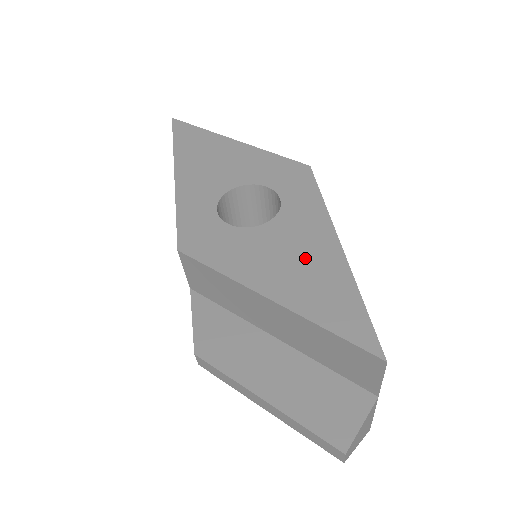
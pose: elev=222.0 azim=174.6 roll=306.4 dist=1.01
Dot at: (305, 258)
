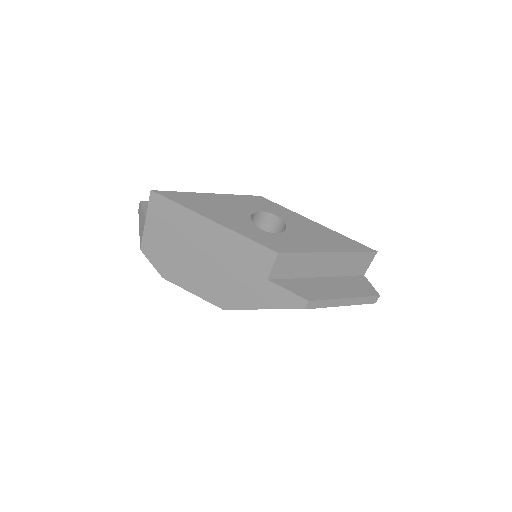
Dot at: (317, 233)
